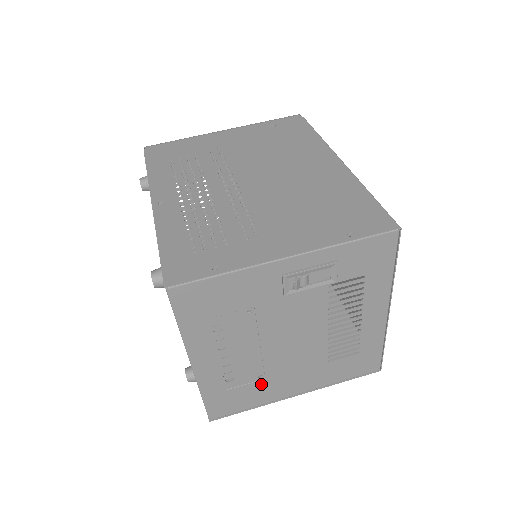
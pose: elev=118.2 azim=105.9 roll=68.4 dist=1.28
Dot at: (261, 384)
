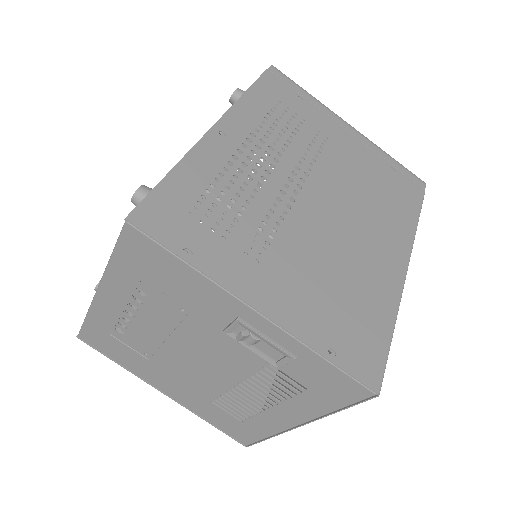
Dot at: (142, 359)
